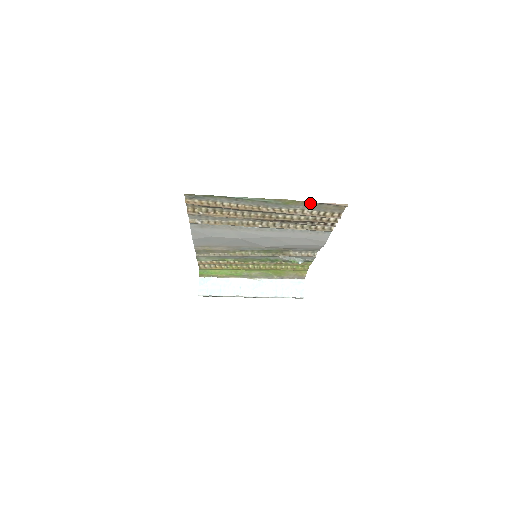
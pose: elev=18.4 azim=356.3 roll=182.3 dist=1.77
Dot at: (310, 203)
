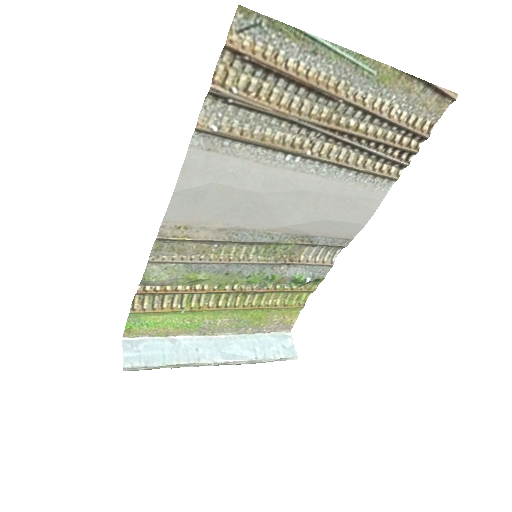
Dot at: (411, 86)
